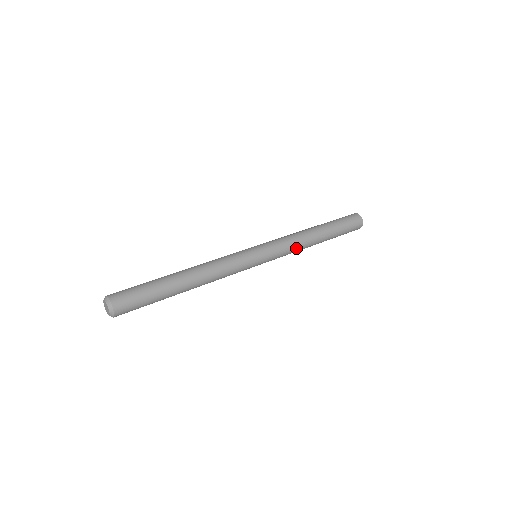
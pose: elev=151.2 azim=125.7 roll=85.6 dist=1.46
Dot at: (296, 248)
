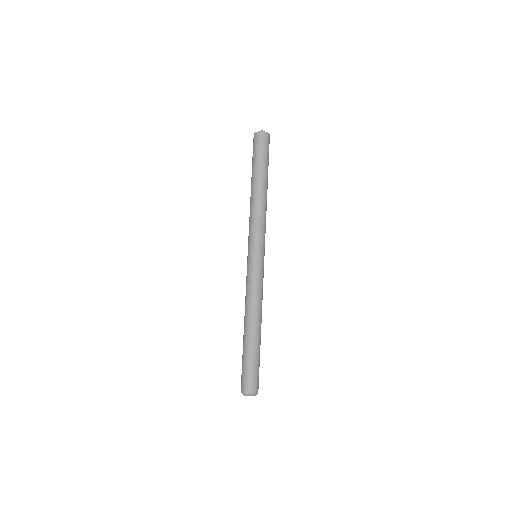
Dot at: occluded
